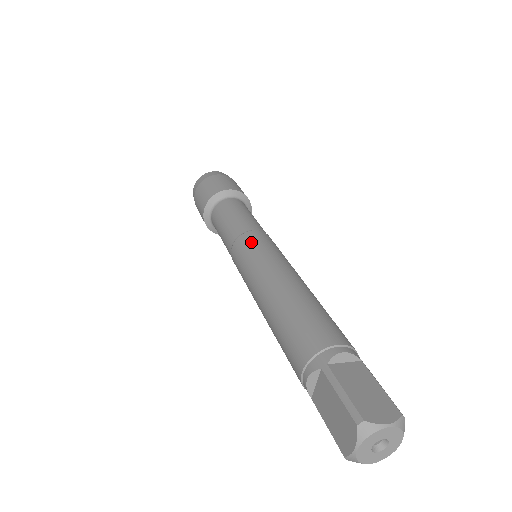
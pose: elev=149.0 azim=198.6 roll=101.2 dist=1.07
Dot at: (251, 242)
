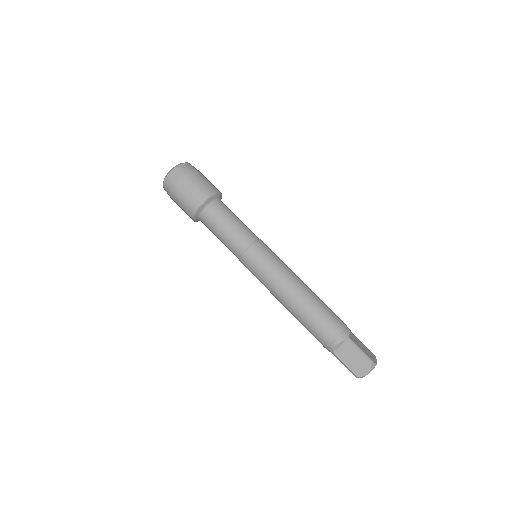
Dot at: (266, 251)
